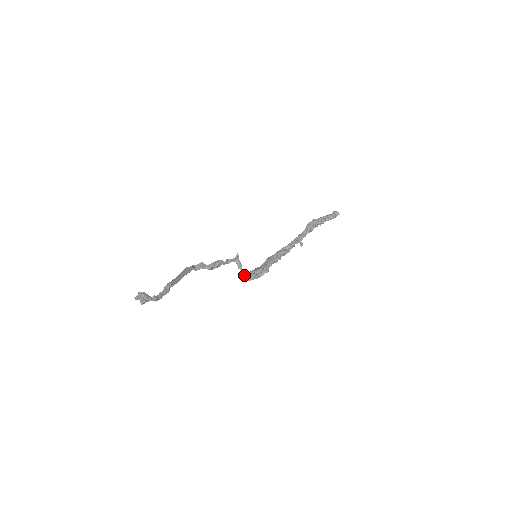
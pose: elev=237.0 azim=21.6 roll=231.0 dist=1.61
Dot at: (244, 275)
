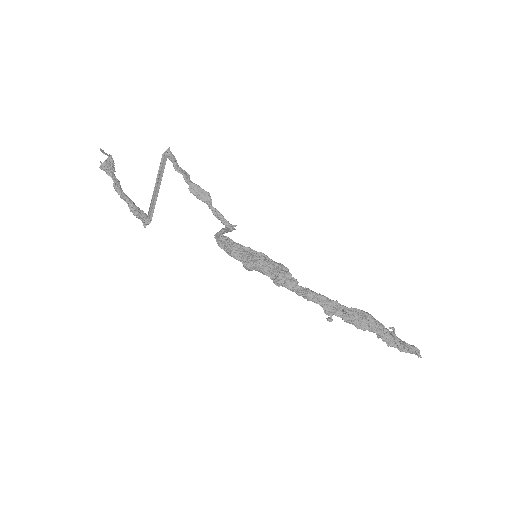
Dot at: (220, 234)
